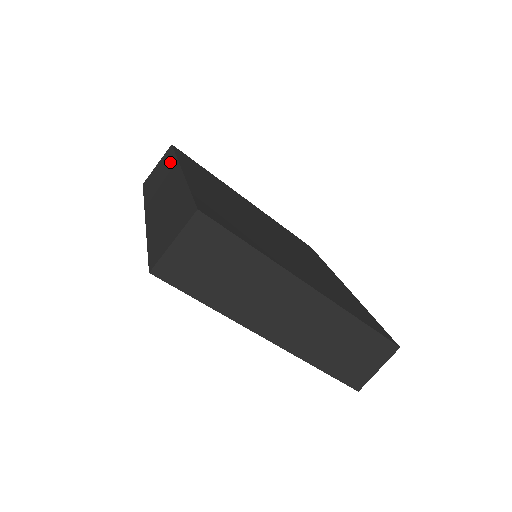
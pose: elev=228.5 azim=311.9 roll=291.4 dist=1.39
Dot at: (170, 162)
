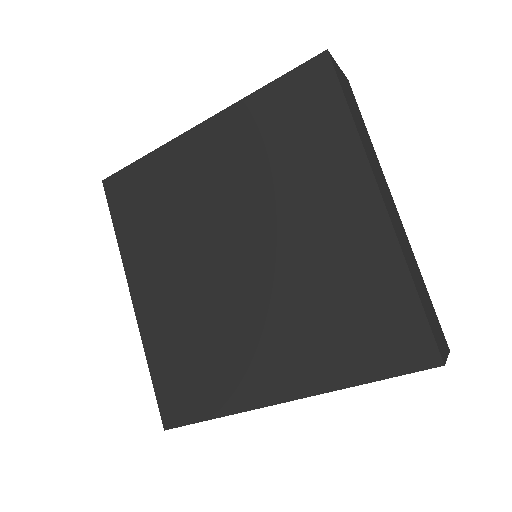
Dot at: occluded
